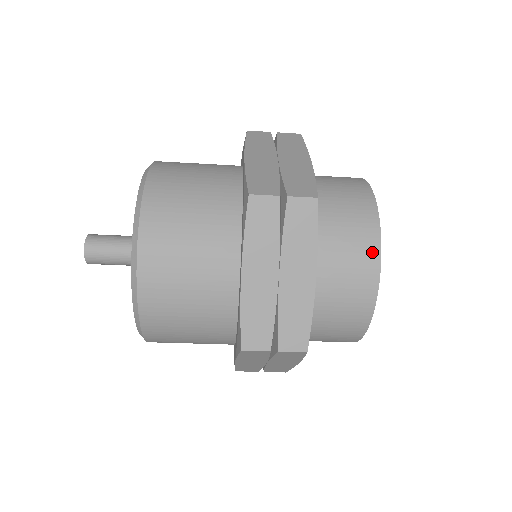
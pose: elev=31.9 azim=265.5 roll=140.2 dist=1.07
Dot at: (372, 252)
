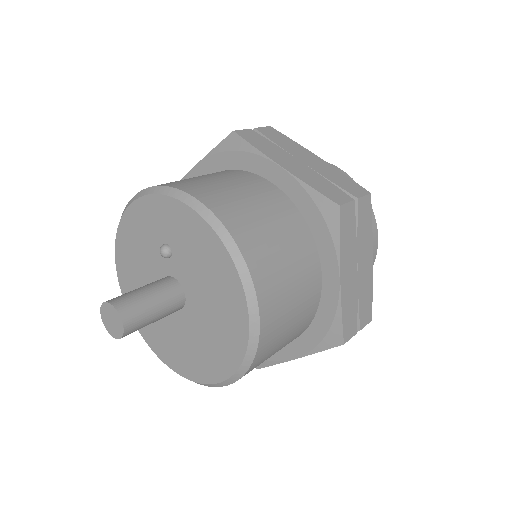
Dot at: (373, 224)
